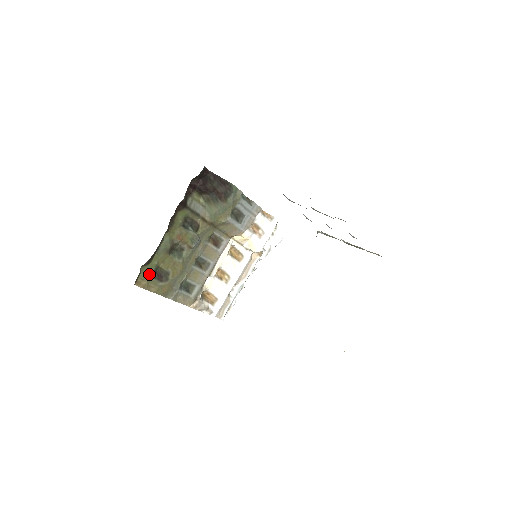
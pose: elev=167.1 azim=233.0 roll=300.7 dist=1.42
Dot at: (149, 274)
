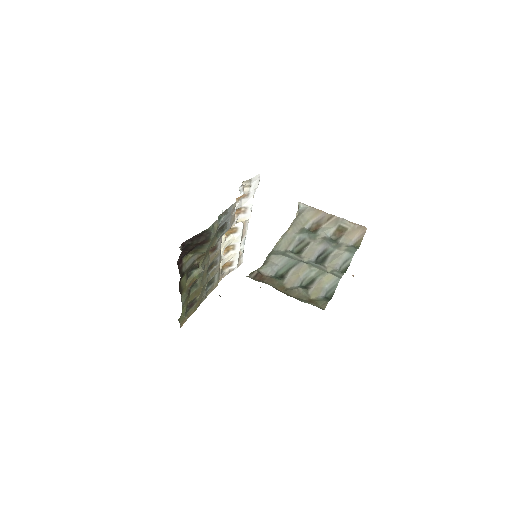
Dot at: (185, 315)
